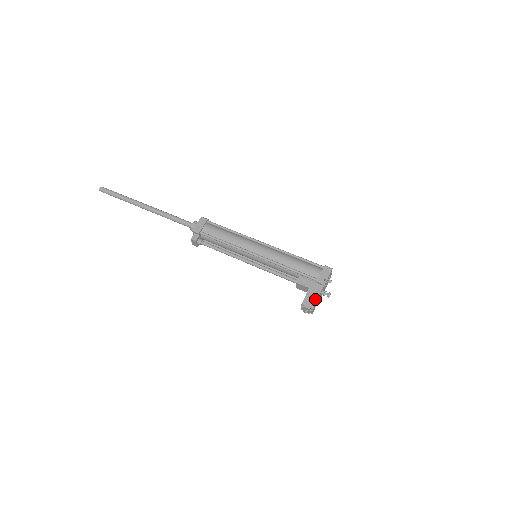
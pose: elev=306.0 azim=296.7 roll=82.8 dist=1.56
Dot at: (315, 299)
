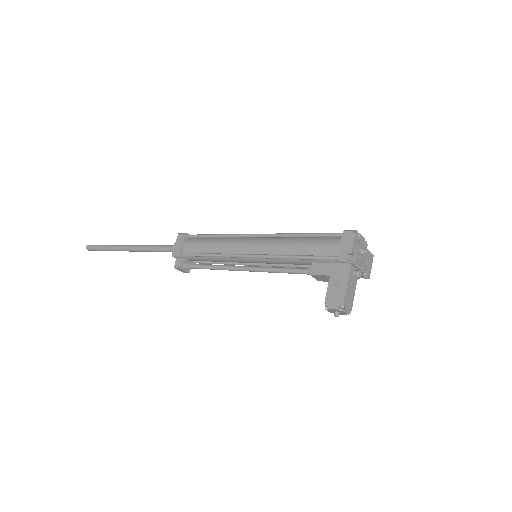
Dot at: (342, 290)
